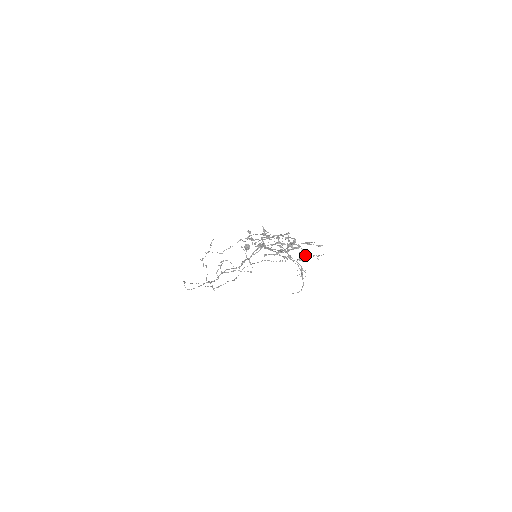
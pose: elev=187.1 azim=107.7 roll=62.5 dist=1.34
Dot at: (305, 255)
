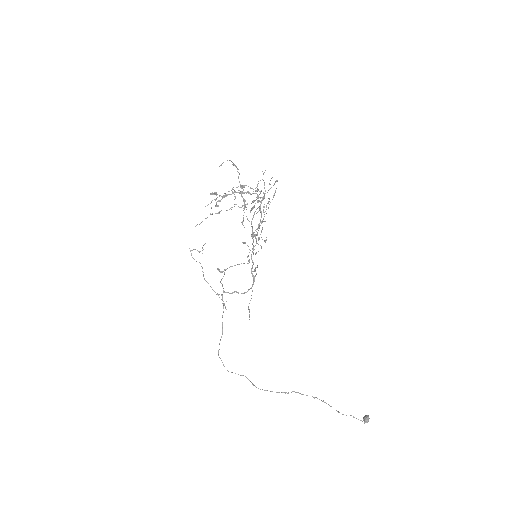
Dot at: occluded
